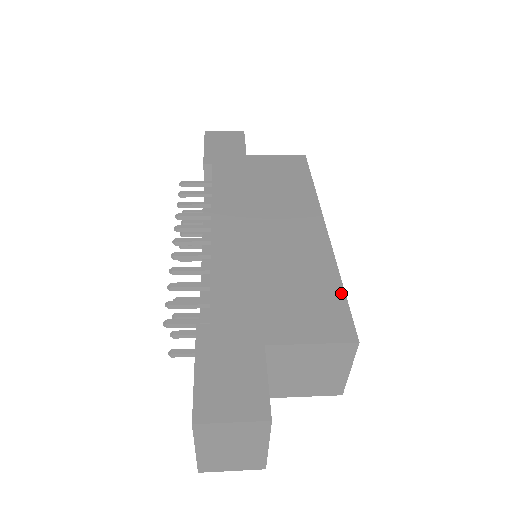
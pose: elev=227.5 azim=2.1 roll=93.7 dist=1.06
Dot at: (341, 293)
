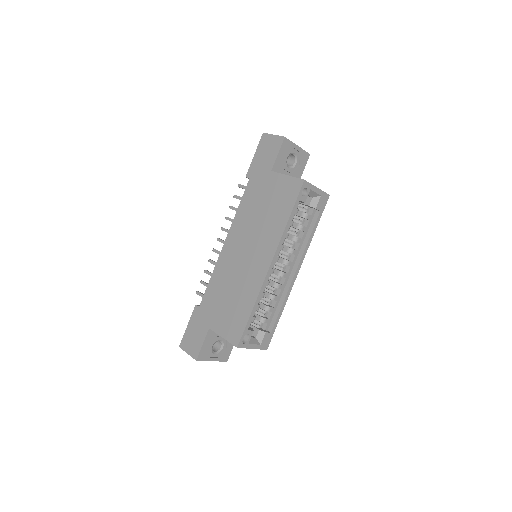
Dot at: (247, 317)
